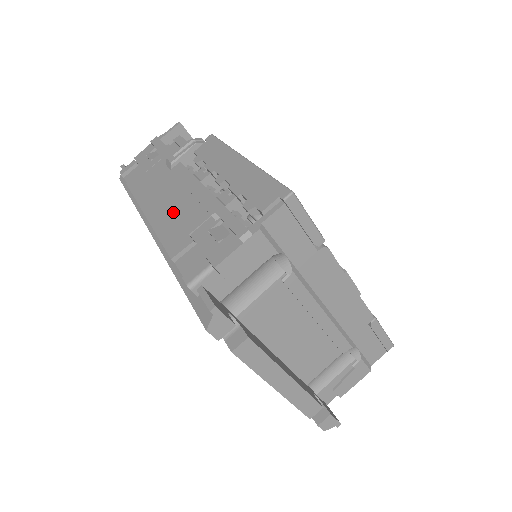
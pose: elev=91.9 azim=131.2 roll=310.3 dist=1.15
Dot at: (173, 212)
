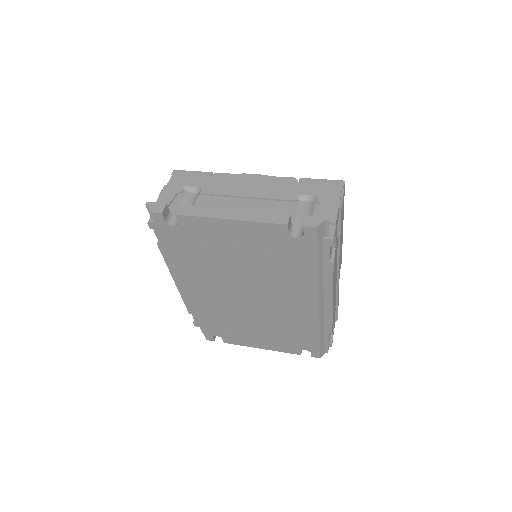
Dot at: occluded
